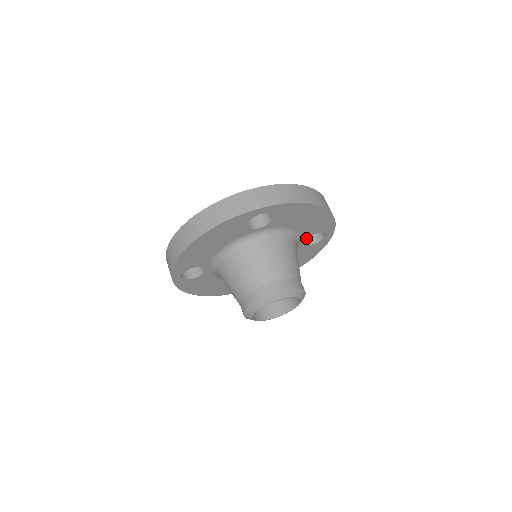
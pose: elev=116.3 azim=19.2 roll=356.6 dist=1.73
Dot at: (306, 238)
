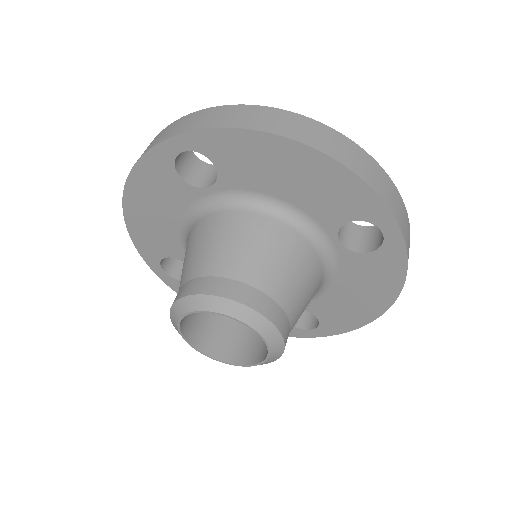
Dot at: (336, 232)
